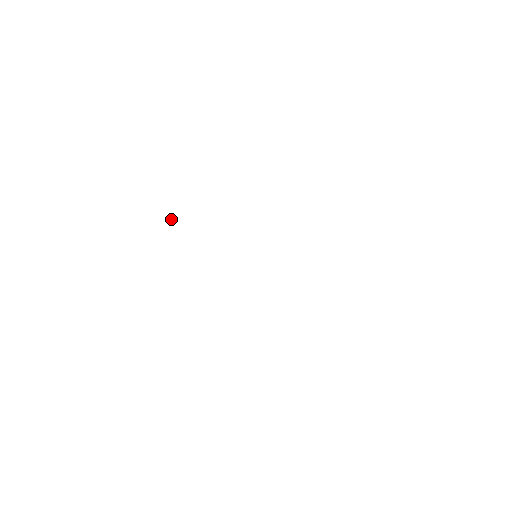
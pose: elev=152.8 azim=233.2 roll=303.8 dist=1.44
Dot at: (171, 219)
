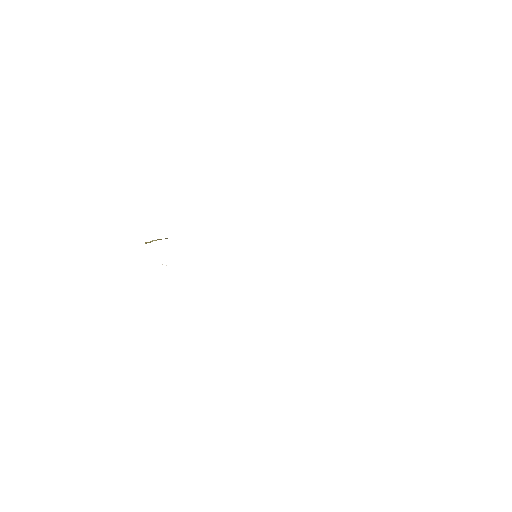
Dot at: (150, 241)
